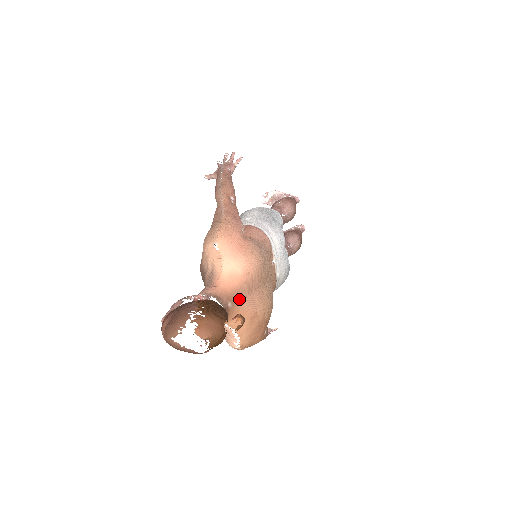
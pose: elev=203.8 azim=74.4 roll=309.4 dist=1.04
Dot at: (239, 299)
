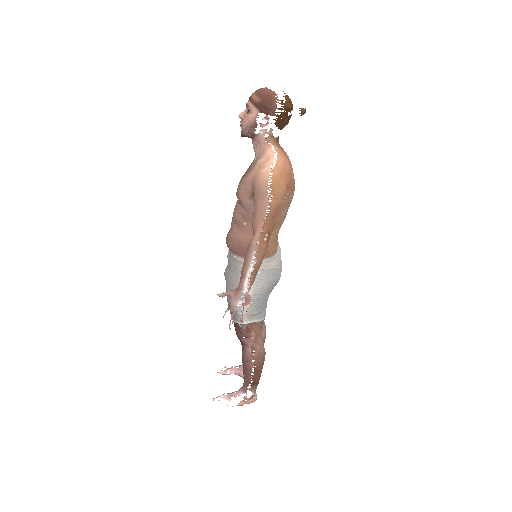
Dot at: (284, 152)
